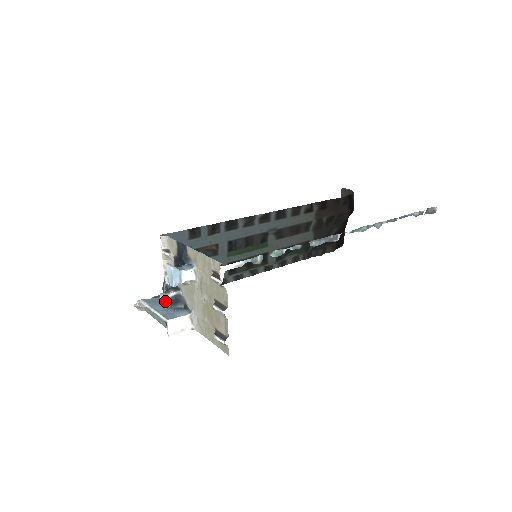
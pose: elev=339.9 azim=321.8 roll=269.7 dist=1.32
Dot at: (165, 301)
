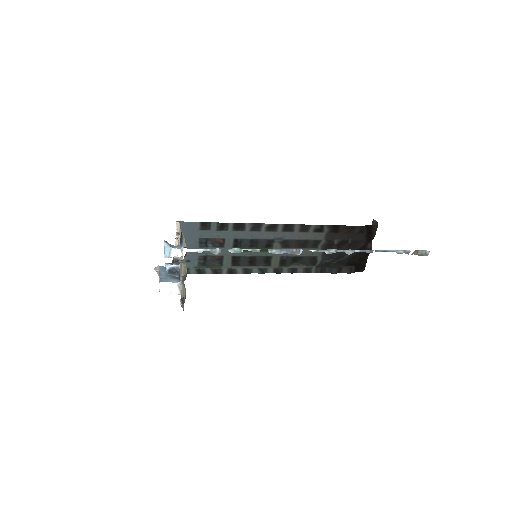
Dot at: (166, 269)
